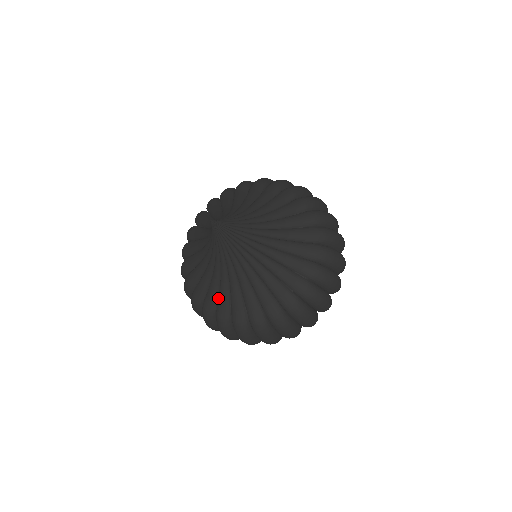
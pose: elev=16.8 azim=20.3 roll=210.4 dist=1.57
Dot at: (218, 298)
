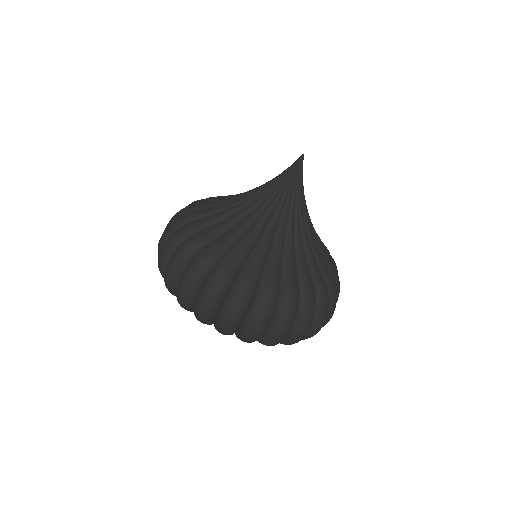
Dot at: (250, 253)
